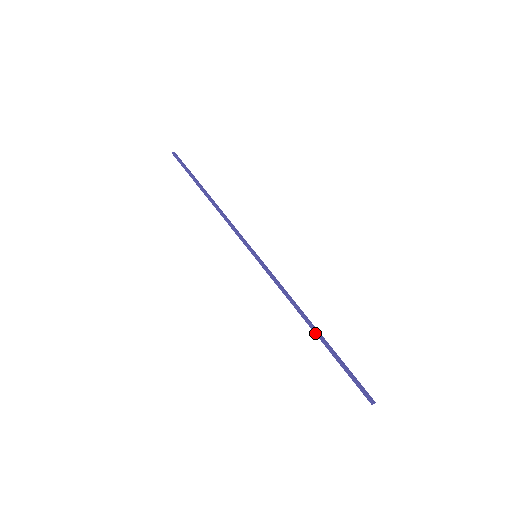
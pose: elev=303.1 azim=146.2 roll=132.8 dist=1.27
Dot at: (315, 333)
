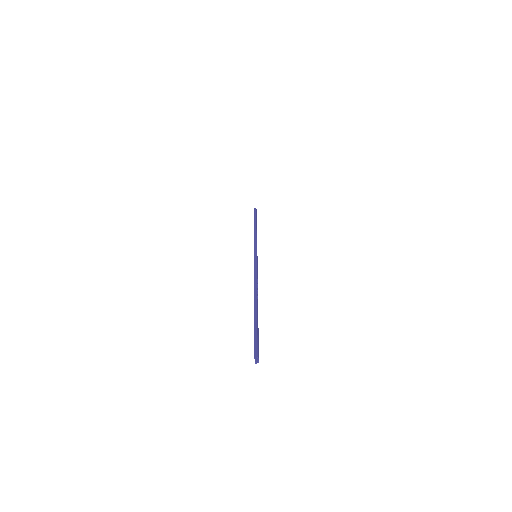
Dot at: (255, 299)
